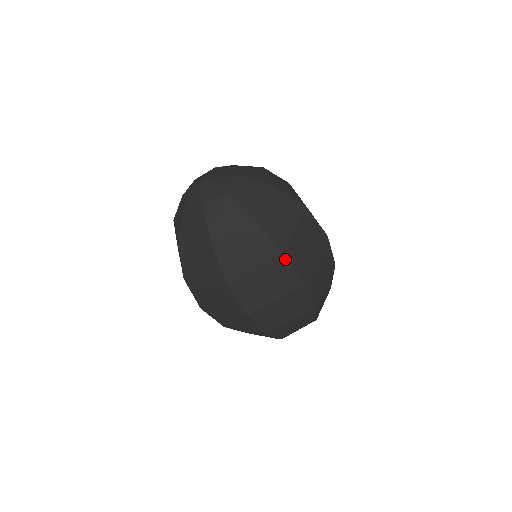
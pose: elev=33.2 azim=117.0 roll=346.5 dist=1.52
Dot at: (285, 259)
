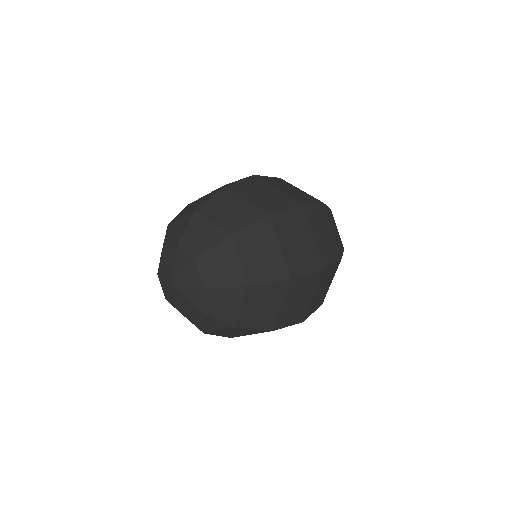
Dot at: (297, 279)
